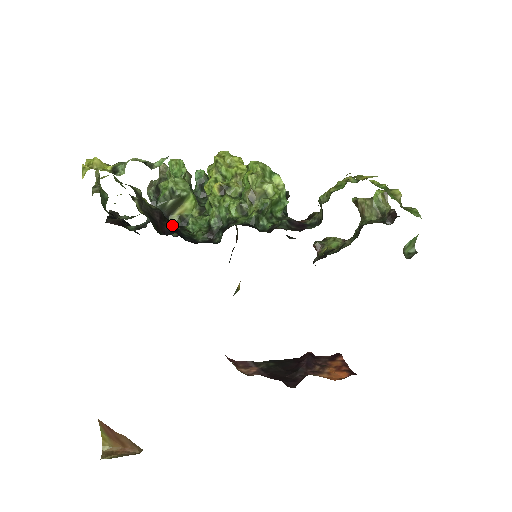
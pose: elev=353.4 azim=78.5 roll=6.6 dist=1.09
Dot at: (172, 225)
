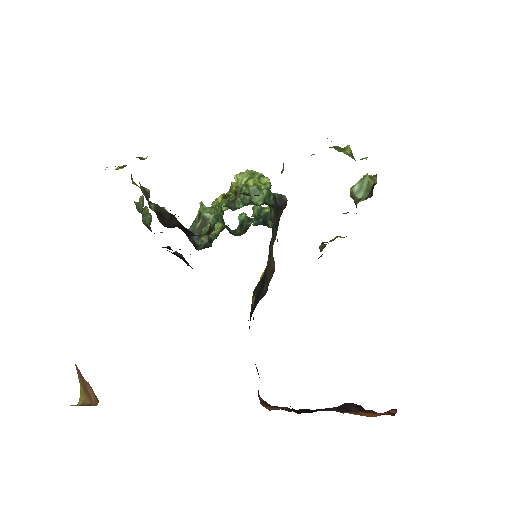
Dot at: (183, 227)
